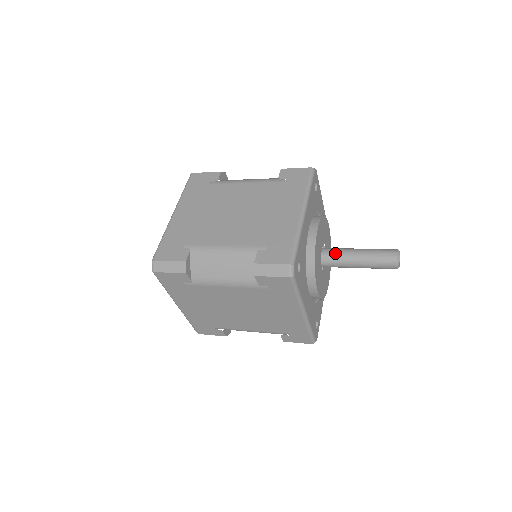
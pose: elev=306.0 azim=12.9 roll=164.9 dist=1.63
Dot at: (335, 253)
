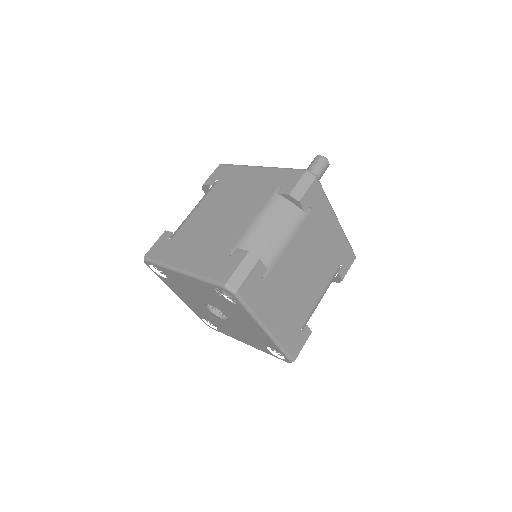
Dot at: occluded
